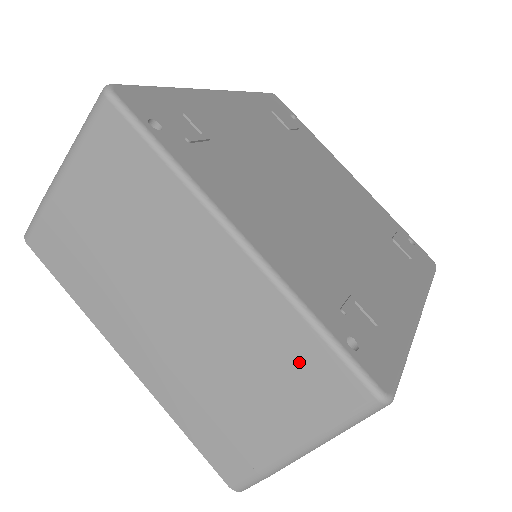
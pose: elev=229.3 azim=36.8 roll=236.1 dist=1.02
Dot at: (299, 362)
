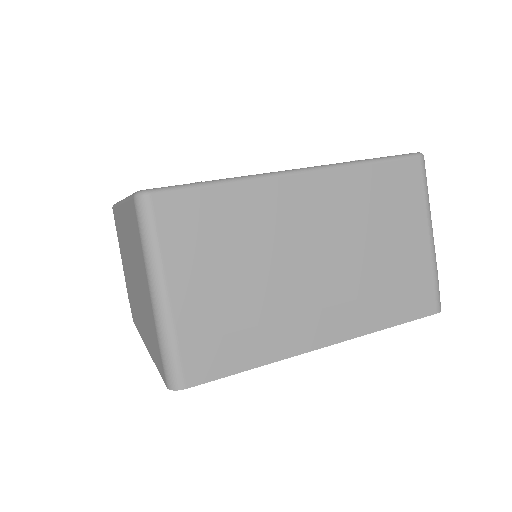
Dot at: (385, 189)
